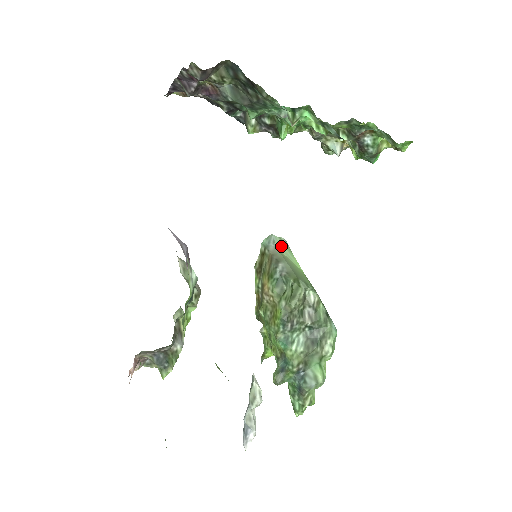
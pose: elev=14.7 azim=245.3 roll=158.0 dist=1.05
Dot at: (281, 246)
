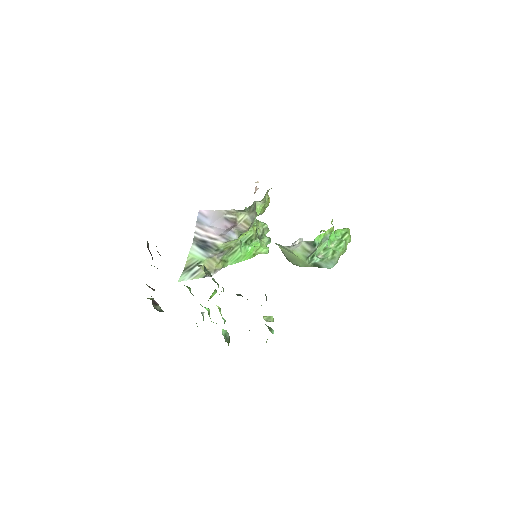
Dot at: (282, 247)
